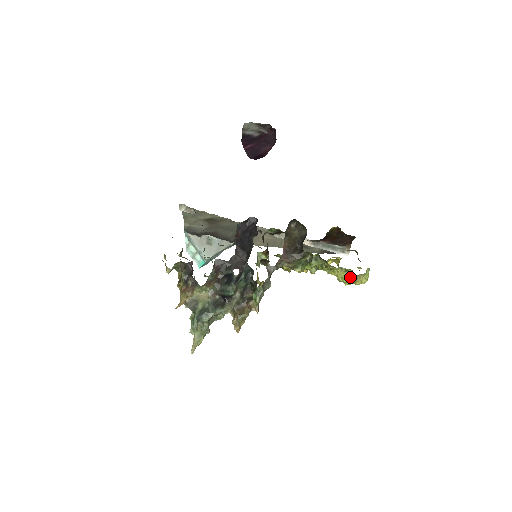
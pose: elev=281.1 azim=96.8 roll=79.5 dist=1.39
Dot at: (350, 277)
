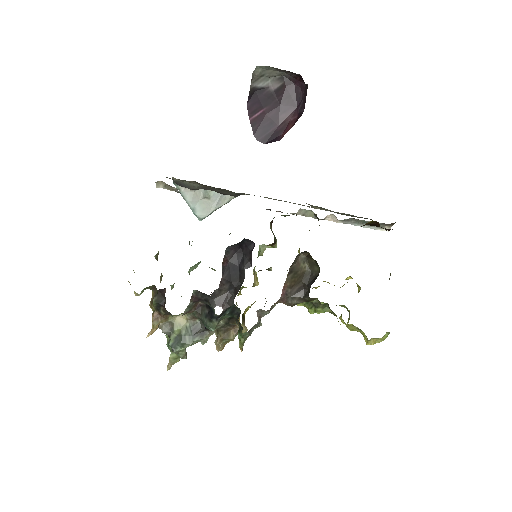
Dot at: (362, 334)
